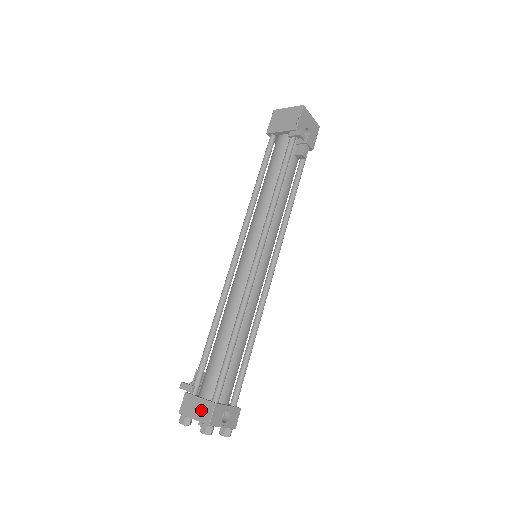
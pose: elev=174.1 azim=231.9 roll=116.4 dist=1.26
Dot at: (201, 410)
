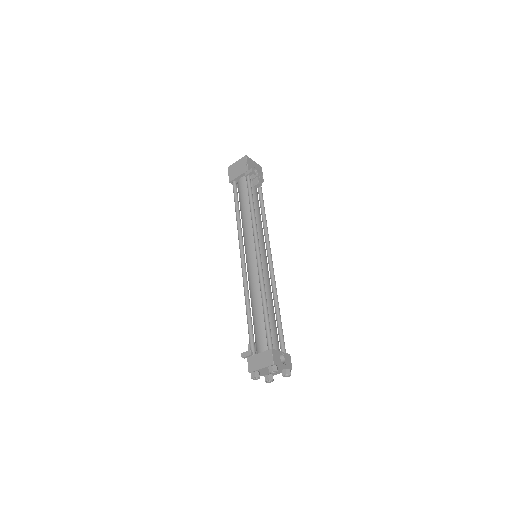
Dot at: (264, 359)
